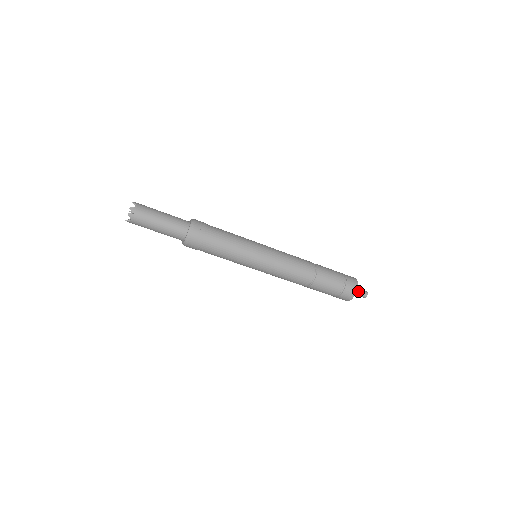
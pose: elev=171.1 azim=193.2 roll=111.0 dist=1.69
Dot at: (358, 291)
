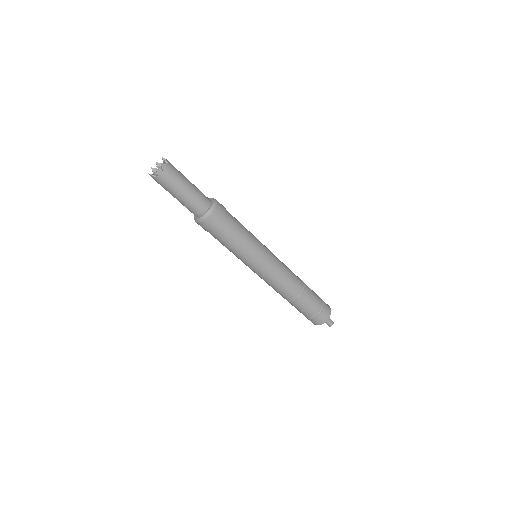
Dot at: occluded
